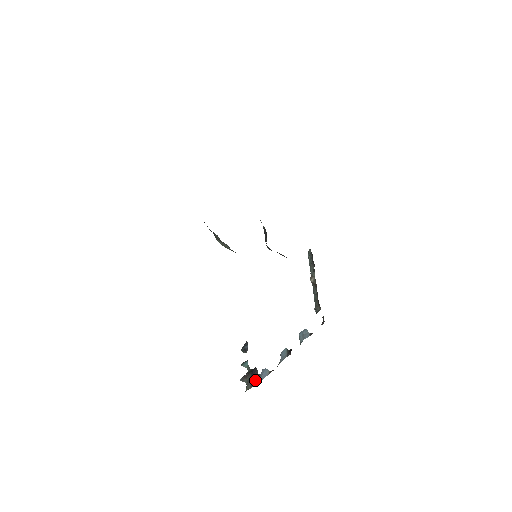
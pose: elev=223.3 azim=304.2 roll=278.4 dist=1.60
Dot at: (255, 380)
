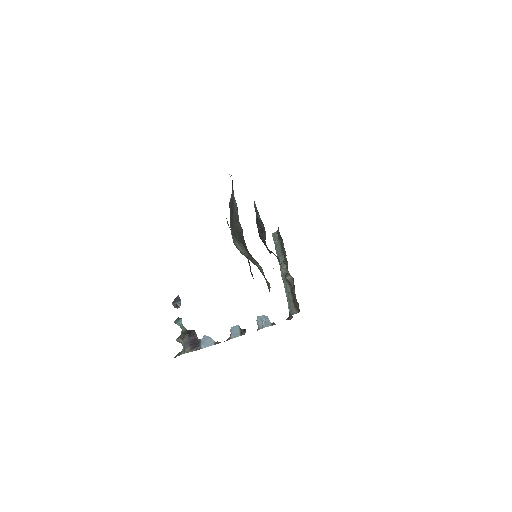
Dot at: (195, 345)
